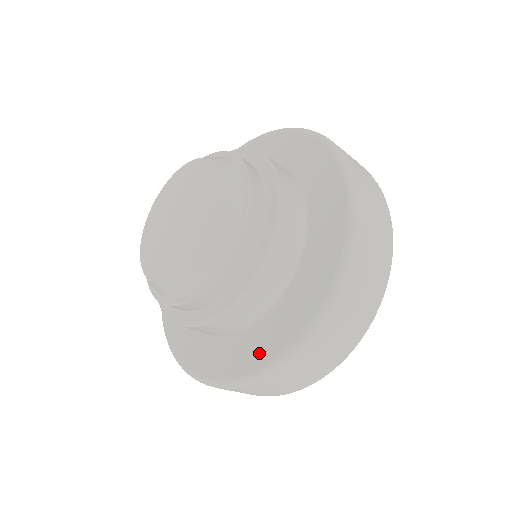
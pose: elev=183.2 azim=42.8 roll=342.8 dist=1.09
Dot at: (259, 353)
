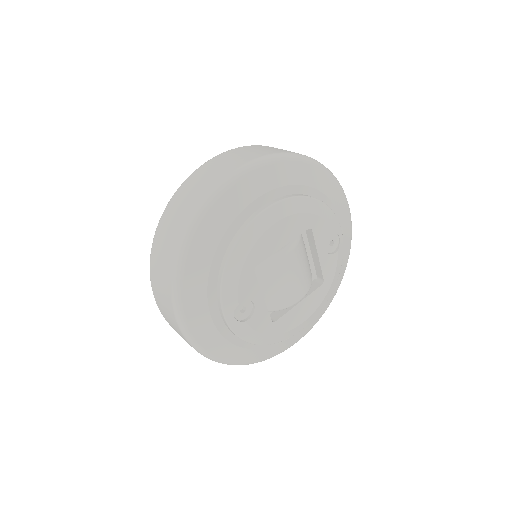
Dot at: occluded
